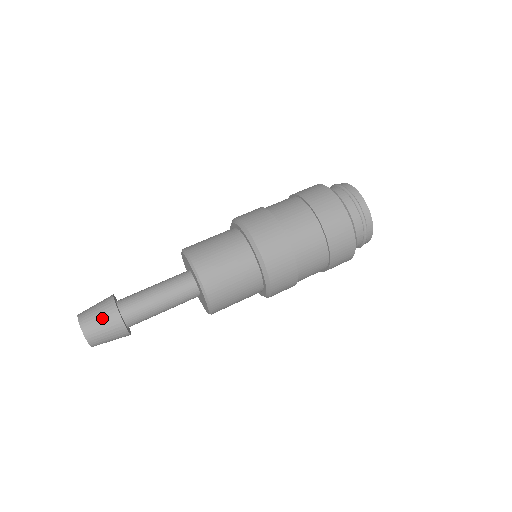
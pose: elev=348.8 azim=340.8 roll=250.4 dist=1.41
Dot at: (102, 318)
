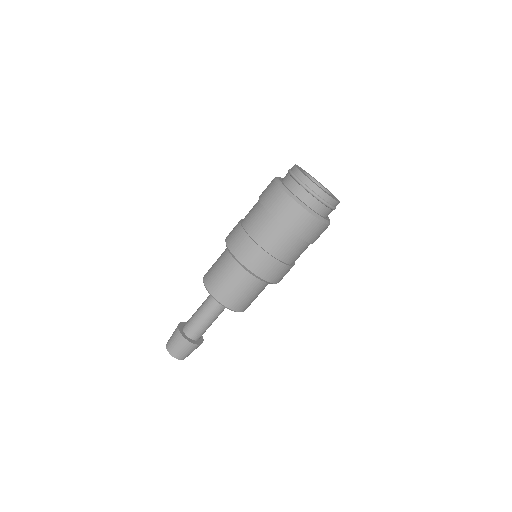
Dot at: (173, 334)
